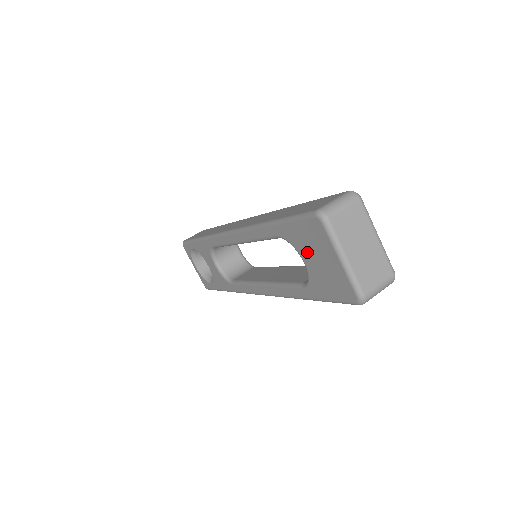
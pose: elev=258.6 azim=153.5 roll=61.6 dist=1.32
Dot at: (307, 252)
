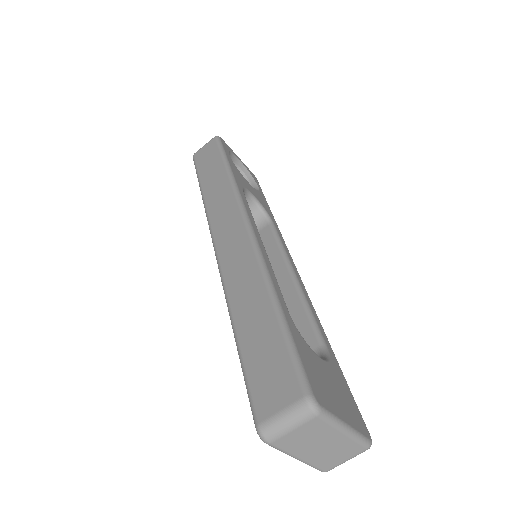
Dot at: occluded
